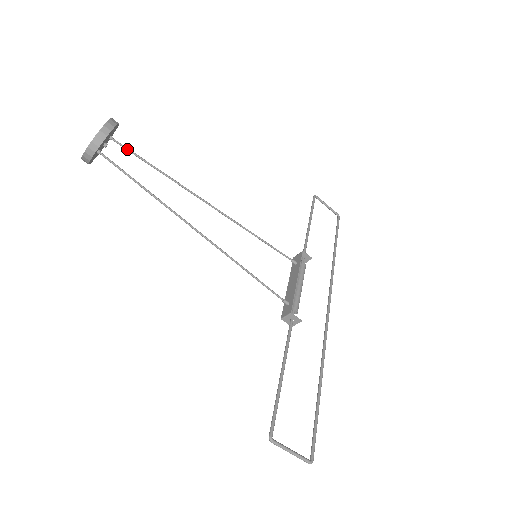
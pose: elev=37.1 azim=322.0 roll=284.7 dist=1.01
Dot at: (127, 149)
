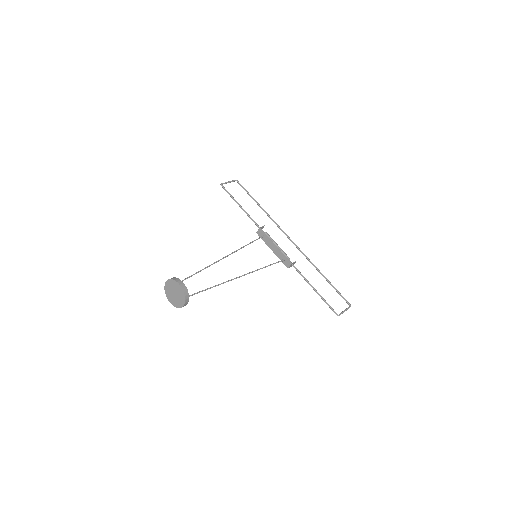
Dot at: (182, 281)
